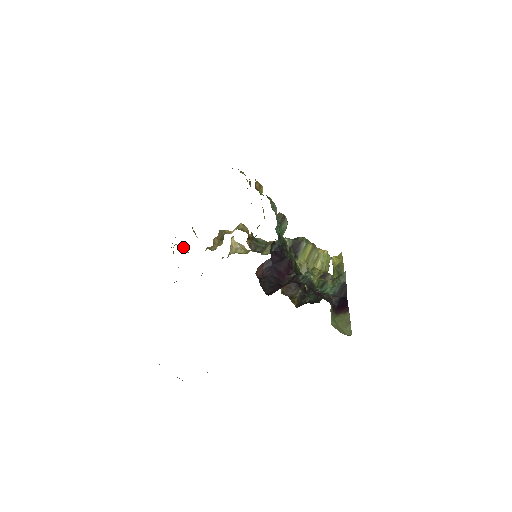
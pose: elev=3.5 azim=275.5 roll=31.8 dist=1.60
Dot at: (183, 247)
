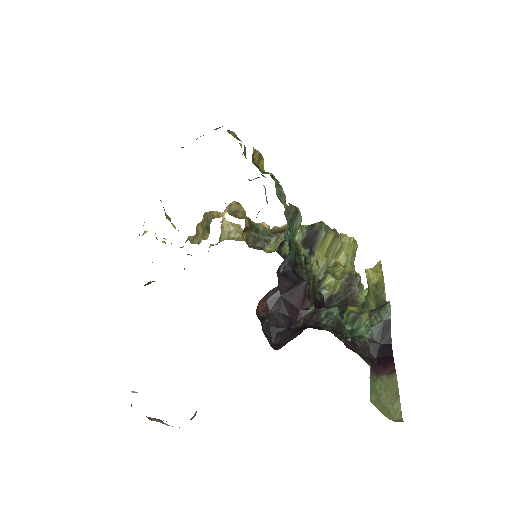
Dot at: occluded
